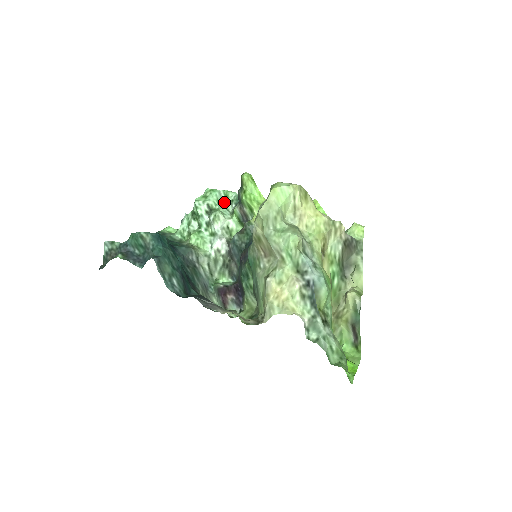
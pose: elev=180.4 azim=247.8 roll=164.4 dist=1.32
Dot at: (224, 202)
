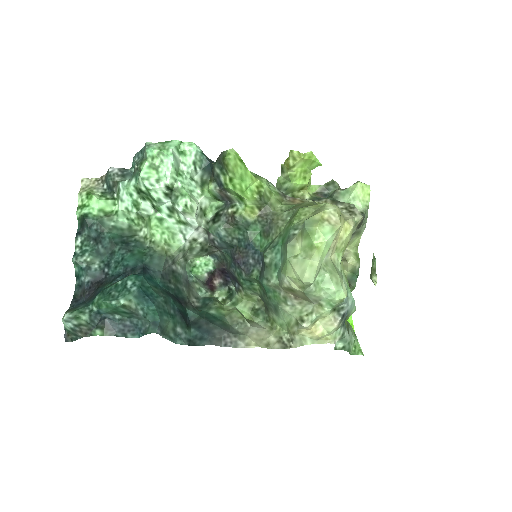
Dot at: (181, 164)
